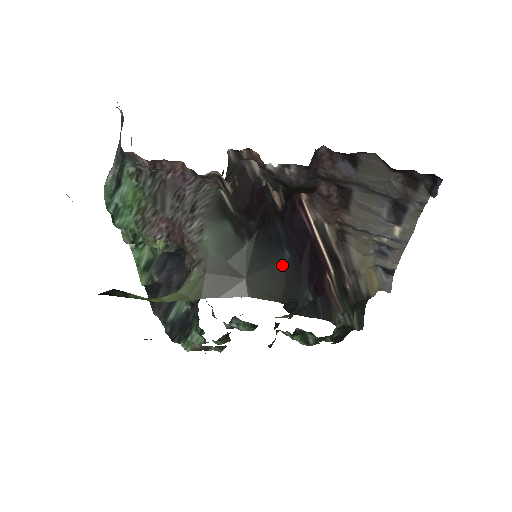
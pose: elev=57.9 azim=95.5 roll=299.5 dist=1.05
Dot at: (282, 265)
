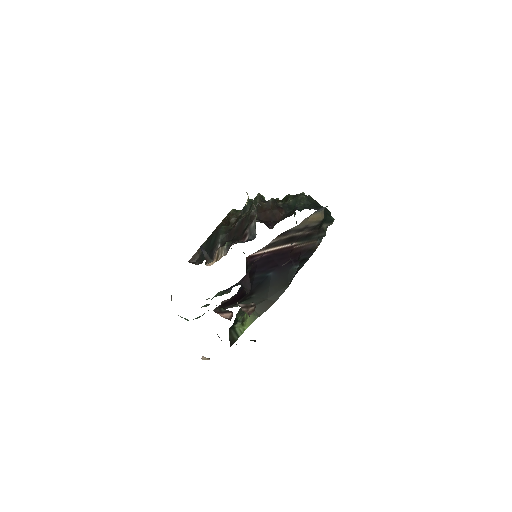
Dot at: (274, 278)
